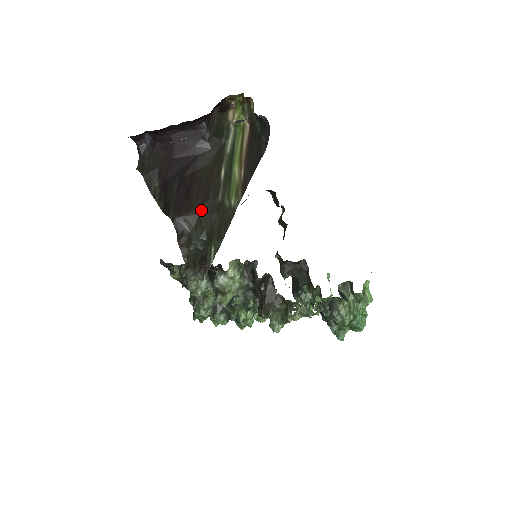
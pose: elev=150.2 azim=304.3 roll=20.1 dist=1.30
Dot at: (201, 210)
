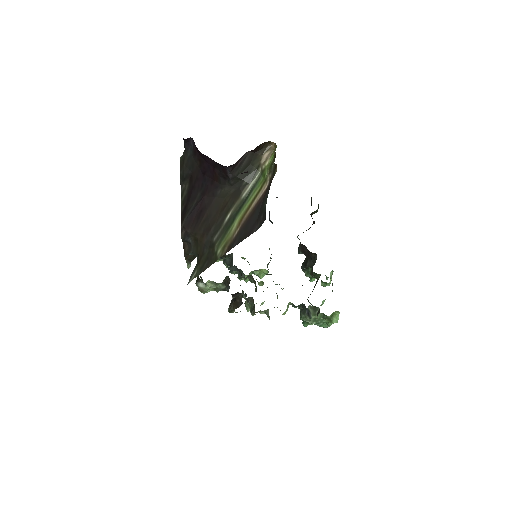
Dot at: (201, 237)
